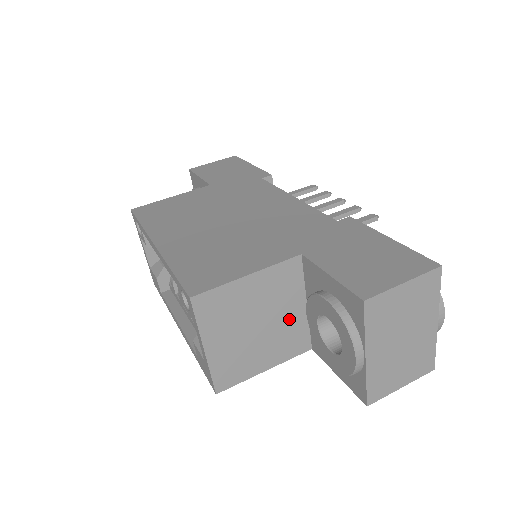
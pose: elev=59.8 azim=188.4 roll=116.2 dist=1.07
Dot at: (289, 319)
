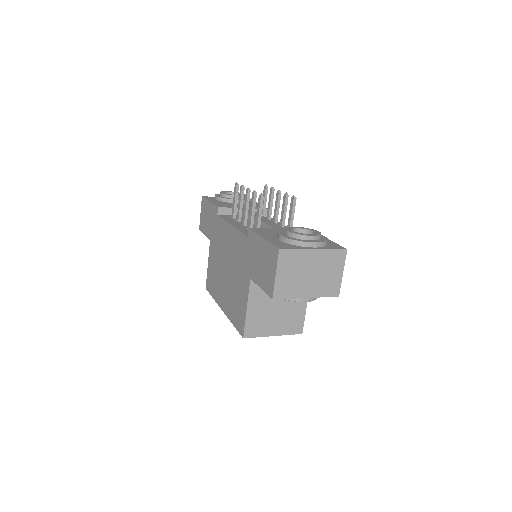
Dot at: occluded
